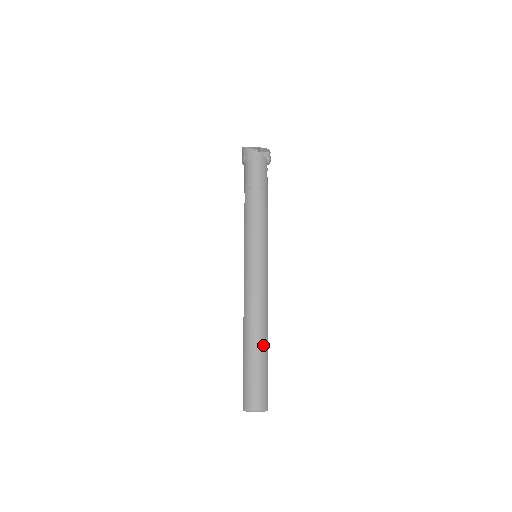
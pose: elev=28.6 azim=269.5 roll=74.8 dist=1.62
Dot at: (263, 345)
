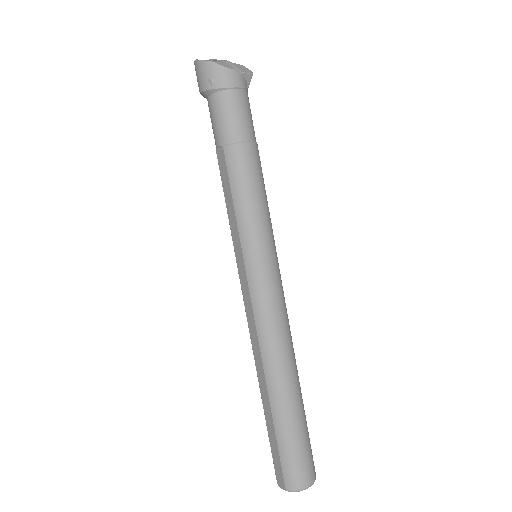
Dot at: (299, 393)
